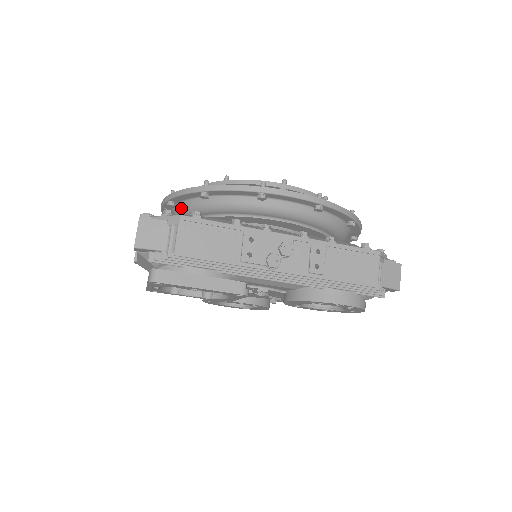
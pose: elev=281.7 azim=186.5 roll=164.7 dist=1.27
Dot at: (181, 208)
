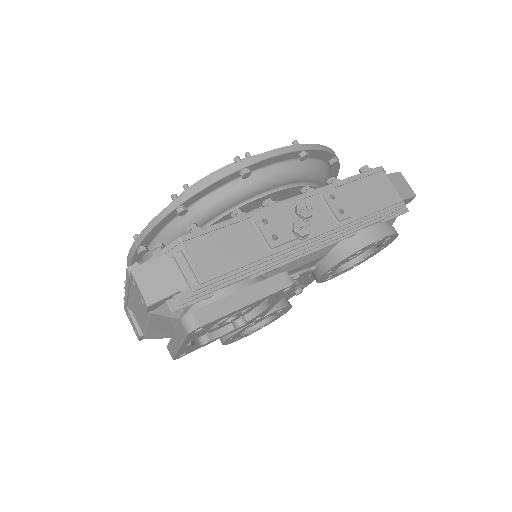
Dot at: occluded
